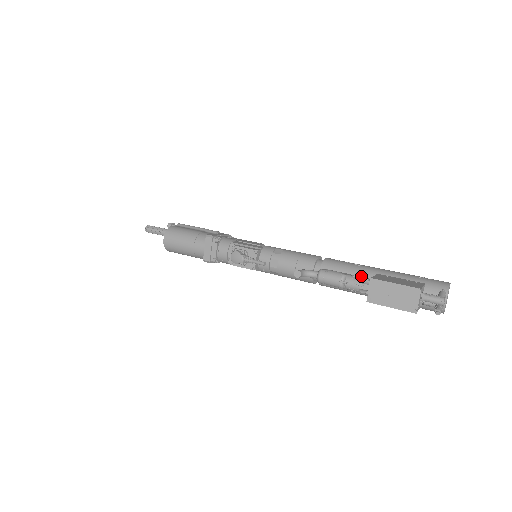
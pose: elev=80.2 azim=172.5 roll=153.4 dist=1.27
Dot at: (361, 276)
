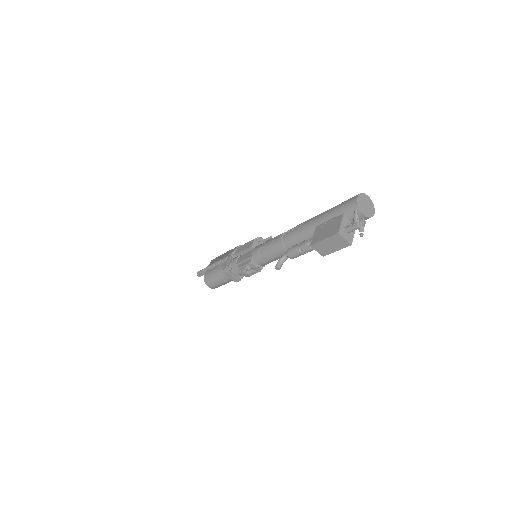
Dot at: (308, 239)
